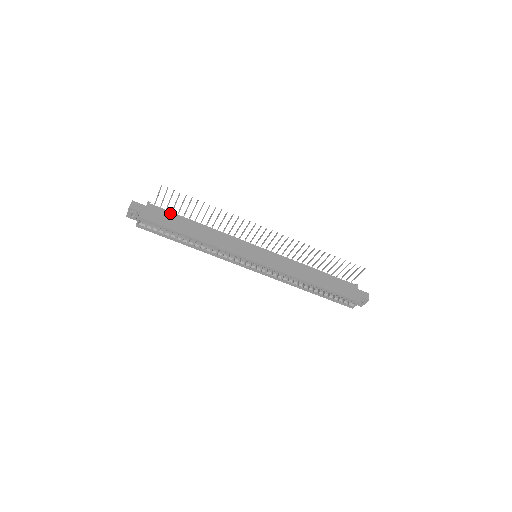
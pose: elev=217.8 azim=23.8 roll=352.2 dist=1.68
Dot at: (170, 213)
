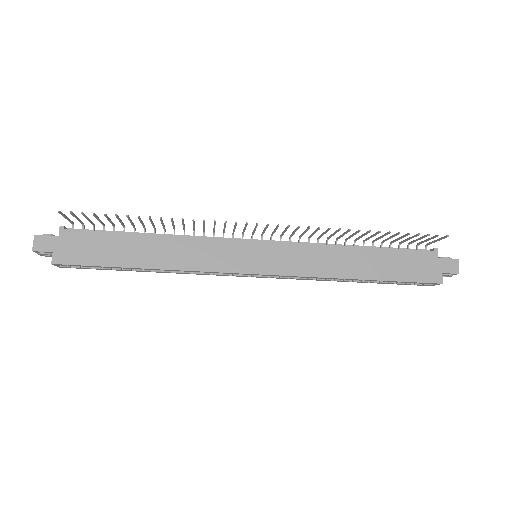
Dot at: (99, 234)
